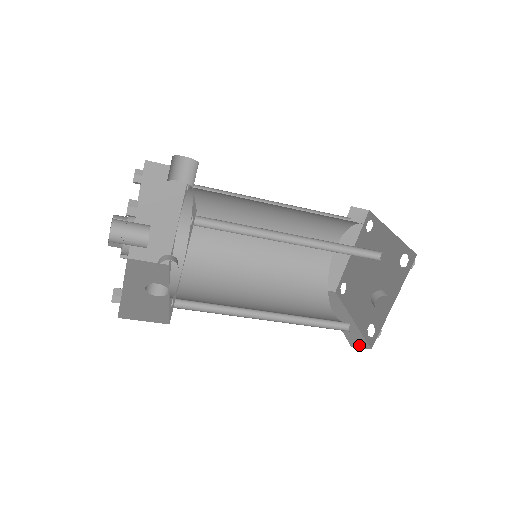
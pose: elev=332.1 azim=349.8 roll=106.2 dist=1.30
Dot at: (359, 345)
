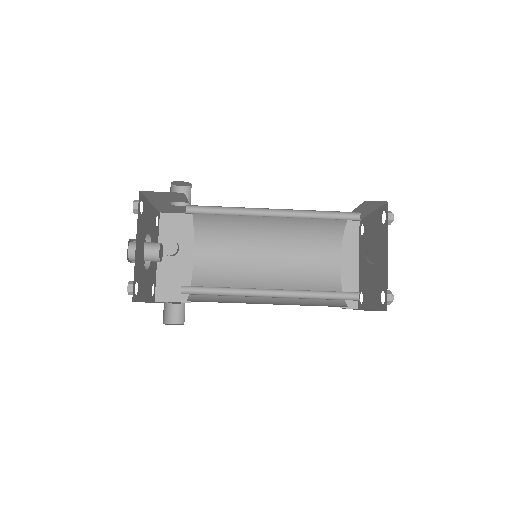
Dot at: occluded
